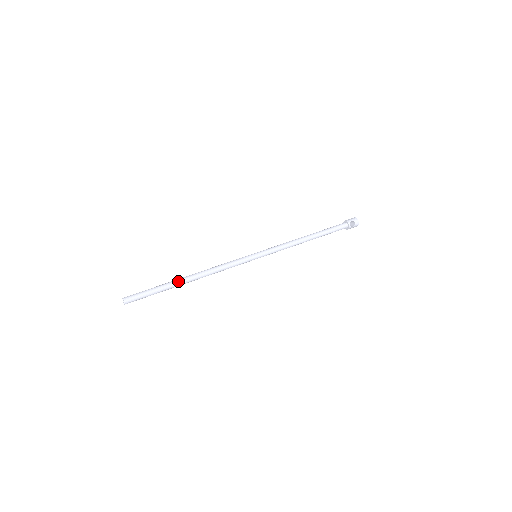
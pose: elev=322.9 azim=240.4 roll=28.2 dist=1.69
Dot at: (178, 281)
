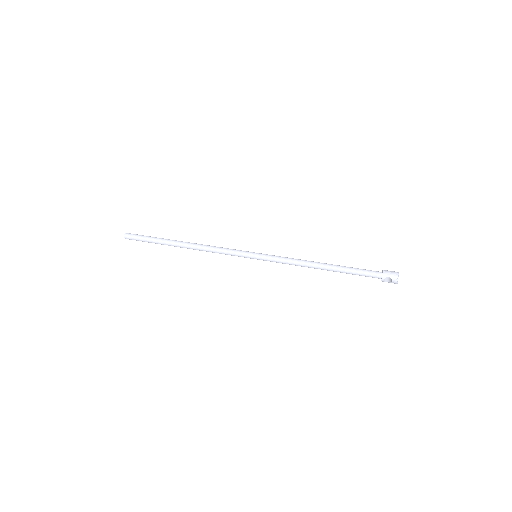
Dot at: (172, 243)
